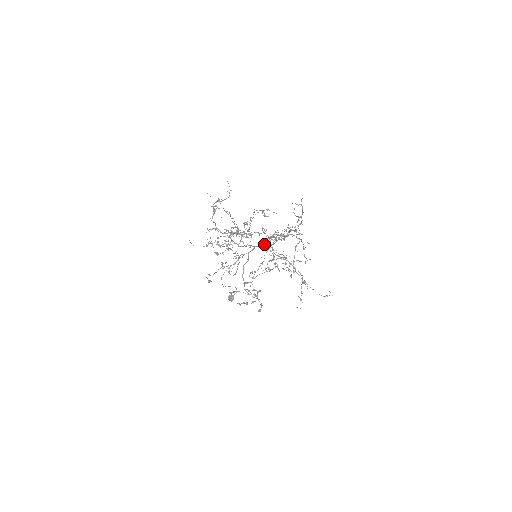
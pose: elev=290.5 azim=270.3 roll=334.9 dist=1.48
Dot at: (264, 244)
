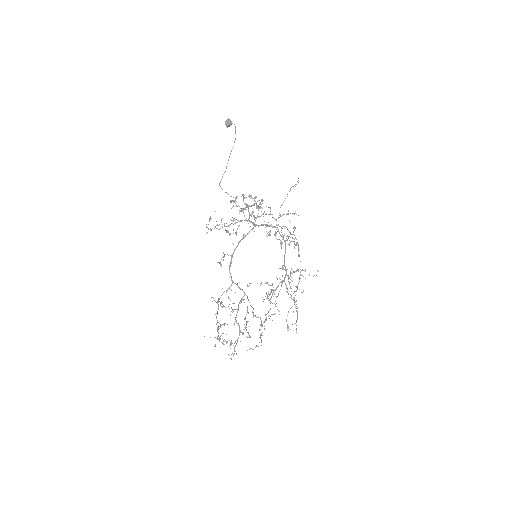
Dot at: (261, 323)
